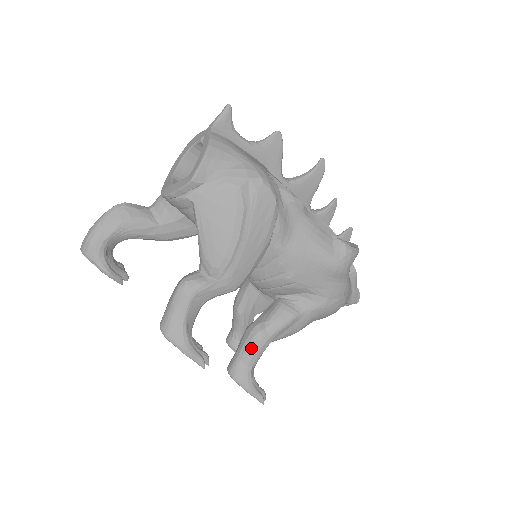
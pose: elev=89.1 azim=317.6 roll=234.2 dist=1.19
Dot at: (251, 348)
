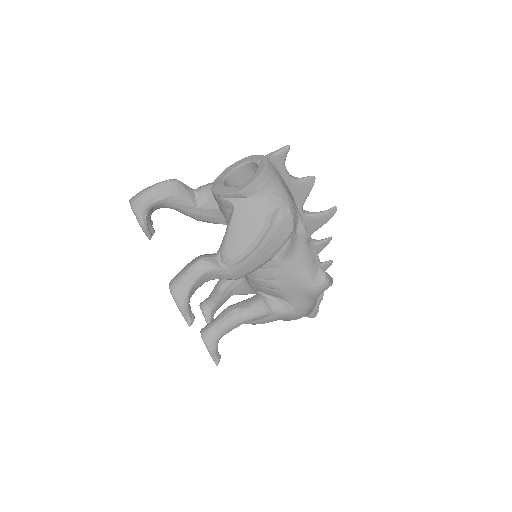
Dot at: (226, 323)
